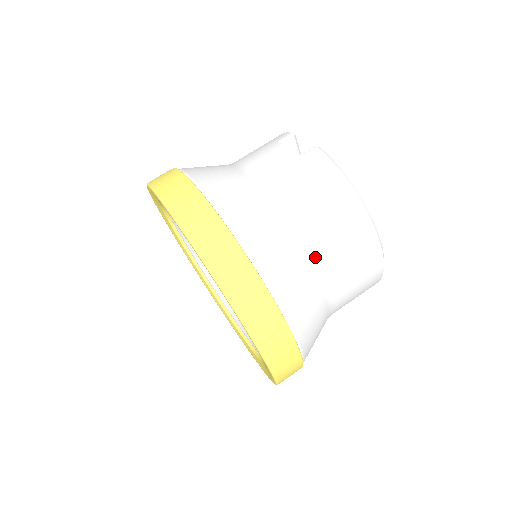
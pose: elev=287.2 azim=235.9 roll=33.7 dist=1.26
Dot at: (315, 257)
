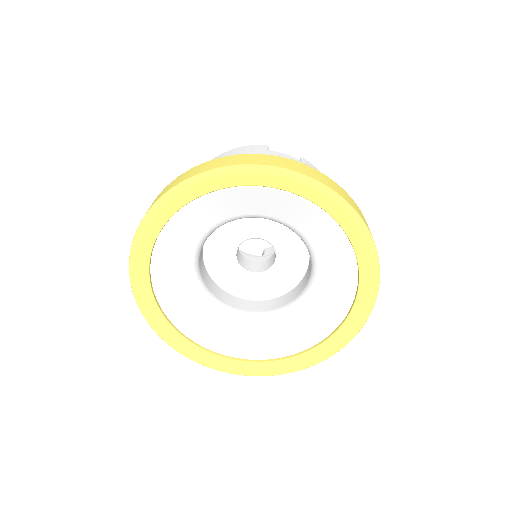
Dot at: occluded
